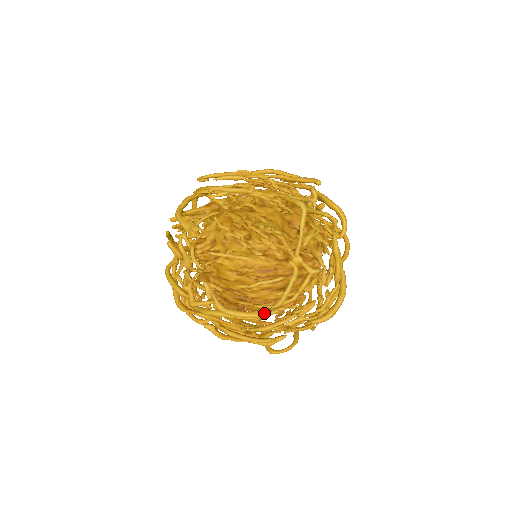
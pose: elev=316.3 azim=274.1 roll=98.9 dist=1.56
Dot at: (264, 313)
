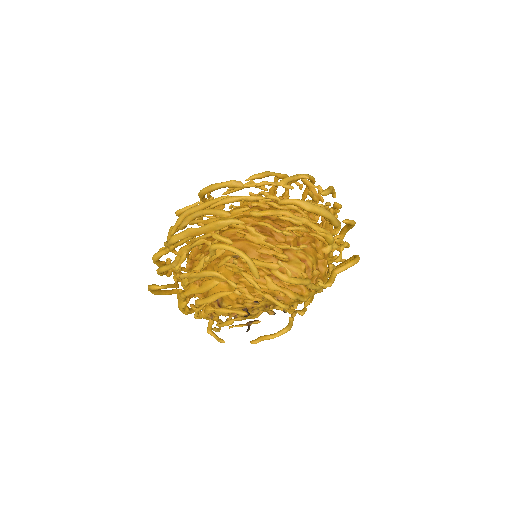
Dot at: (238, 181)
